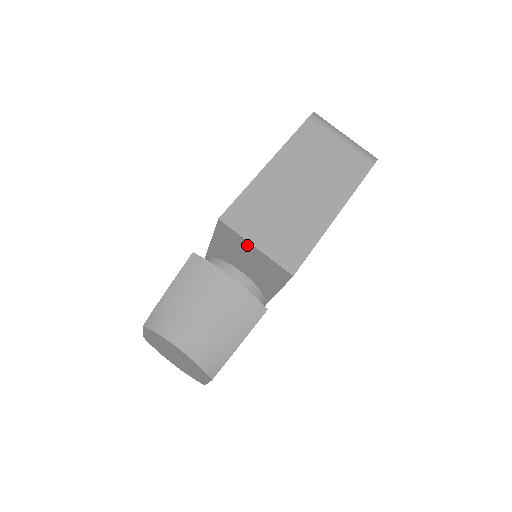
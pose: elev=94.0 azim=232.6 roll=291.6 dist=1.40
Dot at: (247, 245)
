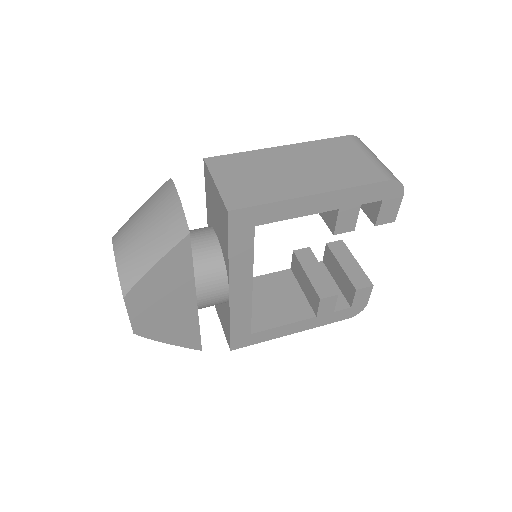
Dot at: (213, 184)
